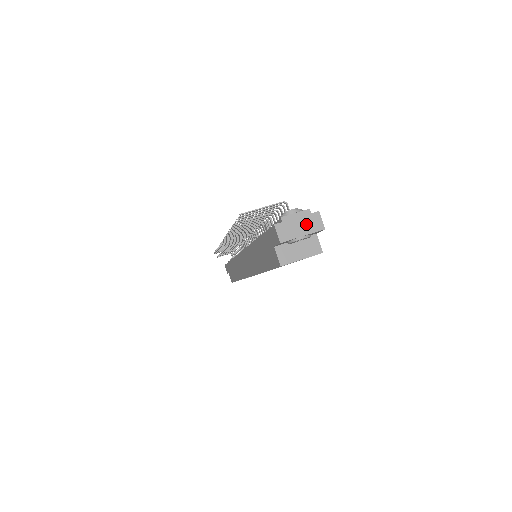
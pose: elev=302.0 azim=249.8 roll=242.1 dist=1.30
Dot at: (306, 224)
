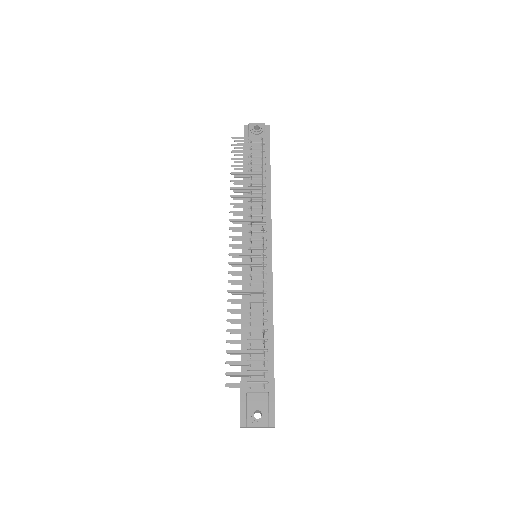
Dot at: (263, 427)
